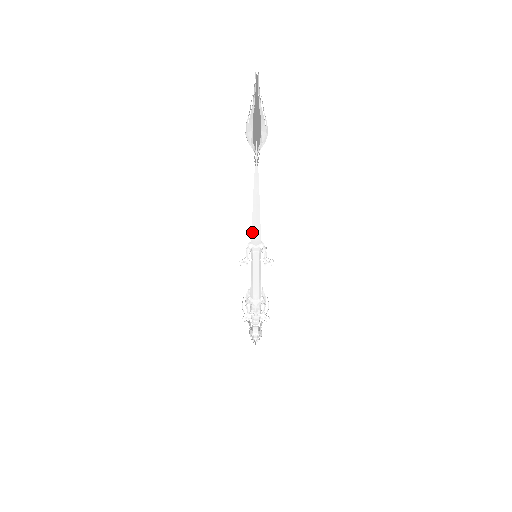
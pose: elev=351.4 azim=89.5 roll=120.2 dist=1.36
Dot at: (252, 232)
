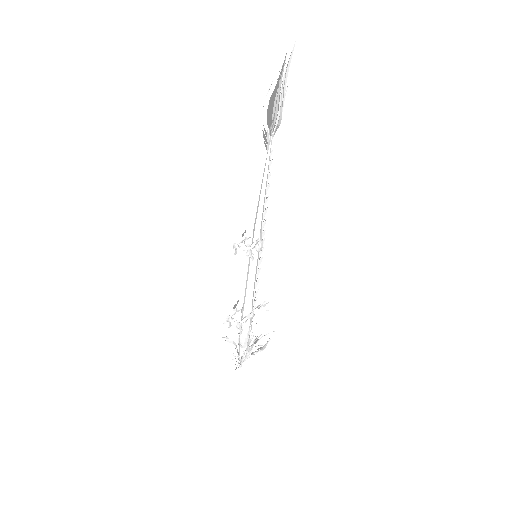
Dot at: (255, 223)
